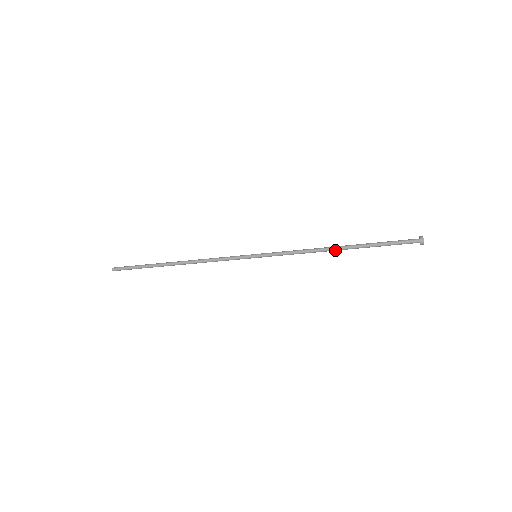
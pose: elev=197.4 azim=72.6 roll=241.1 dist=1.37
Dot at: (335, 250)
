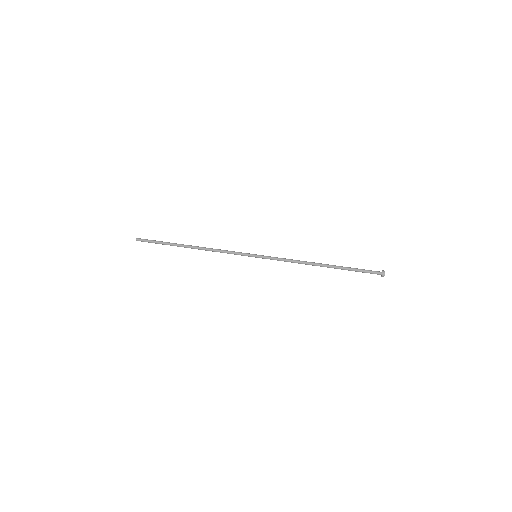
Dot at: occluded
